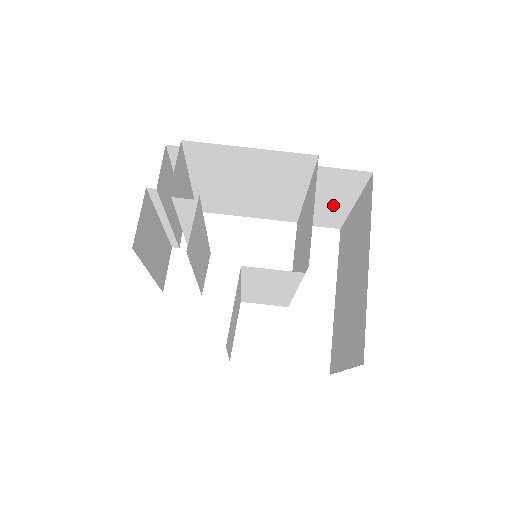
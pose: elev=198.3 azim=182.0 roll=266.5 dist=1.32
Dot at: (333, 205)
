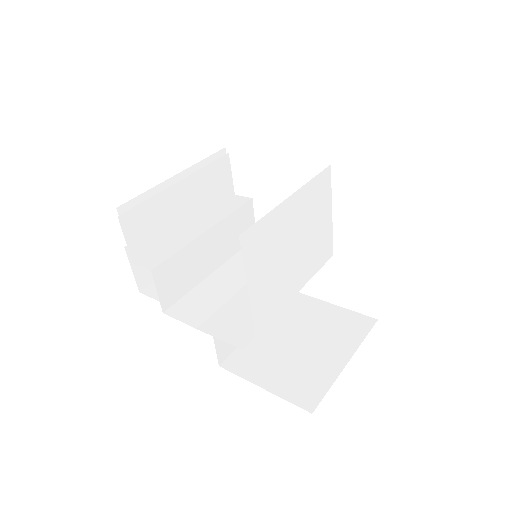
Dot at: occluded
